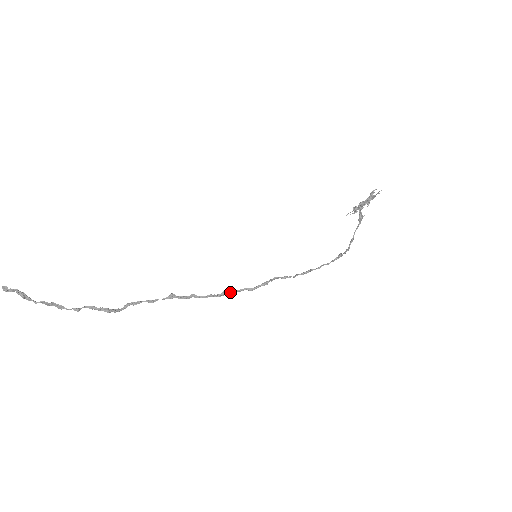
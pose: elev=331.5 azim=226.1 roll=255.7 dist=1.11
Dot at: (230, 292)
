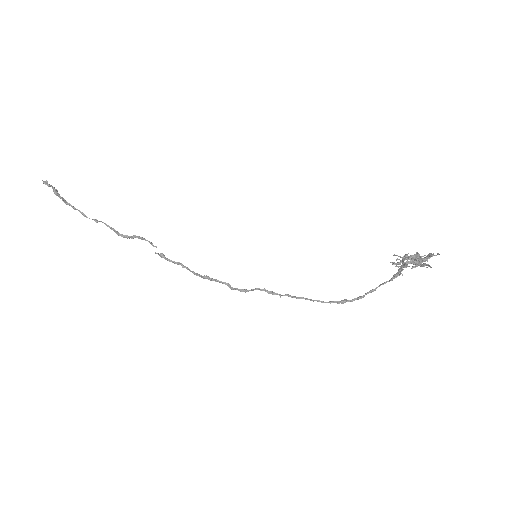
Dot at: (212, 279)
